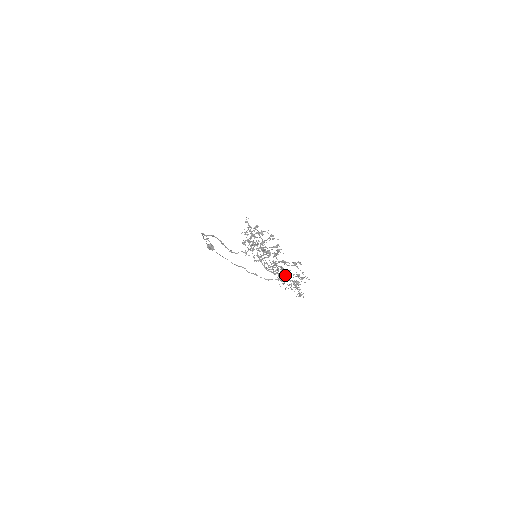
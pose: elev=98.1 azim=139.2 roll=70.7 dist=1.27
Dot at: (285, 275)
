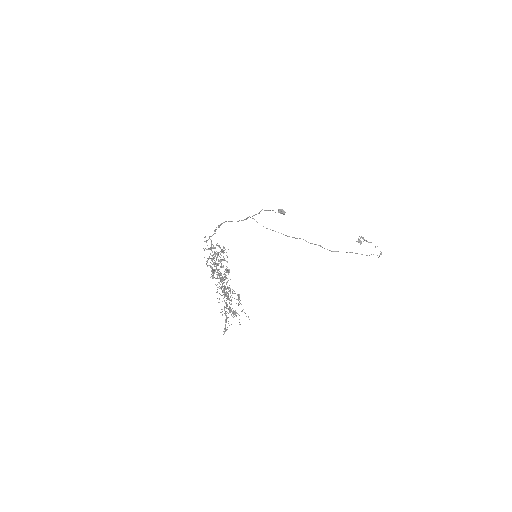
Dot at: occluded
